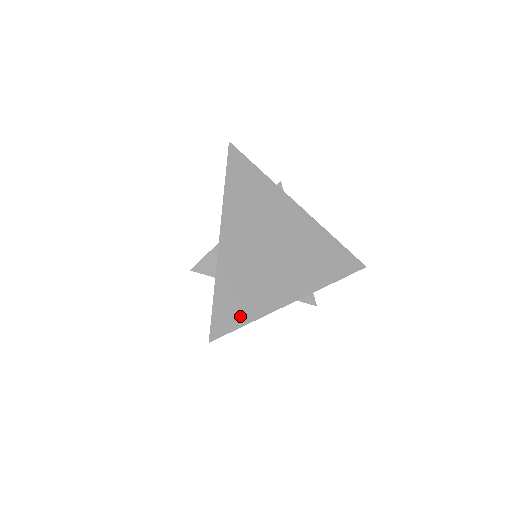
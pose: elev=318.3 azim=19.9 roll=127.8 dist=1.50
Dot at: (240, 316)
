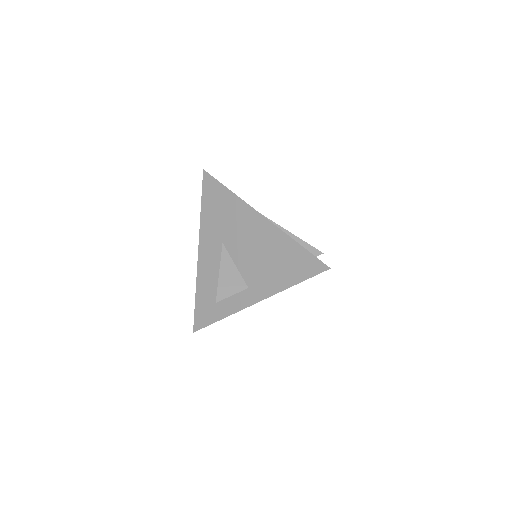
Dot at: occluded
